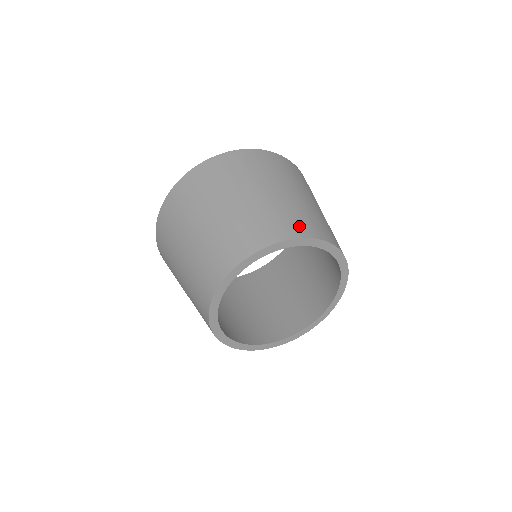
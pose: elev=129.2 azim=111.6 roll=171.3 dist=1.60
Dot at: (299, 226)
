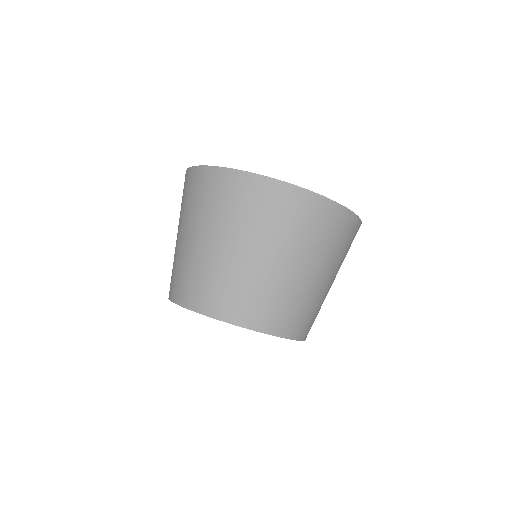
Dot at: (251, 313)
